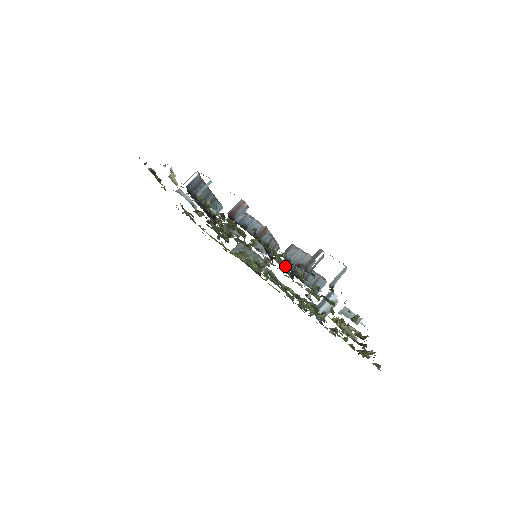
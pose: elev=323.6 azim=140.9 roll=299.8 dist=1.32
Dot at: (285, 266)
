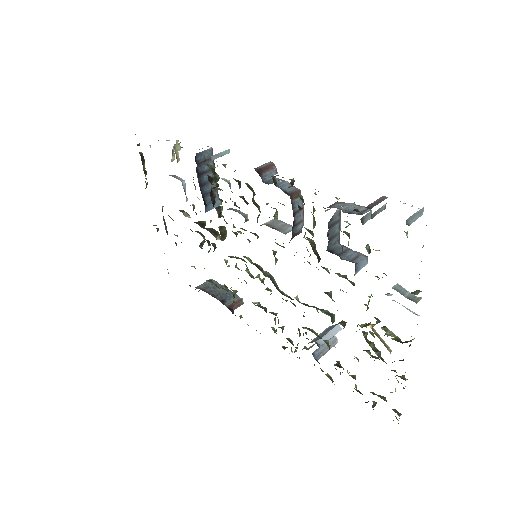
Dot at: (313, 242)
